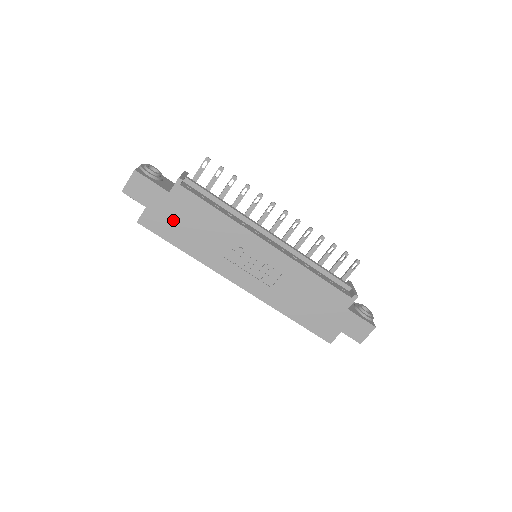
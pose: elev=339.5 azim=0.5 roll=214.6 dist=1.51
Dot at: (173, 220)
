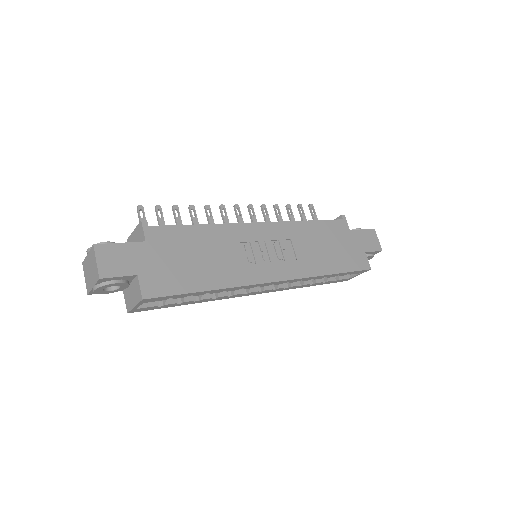
Dot at: (173, 267)
